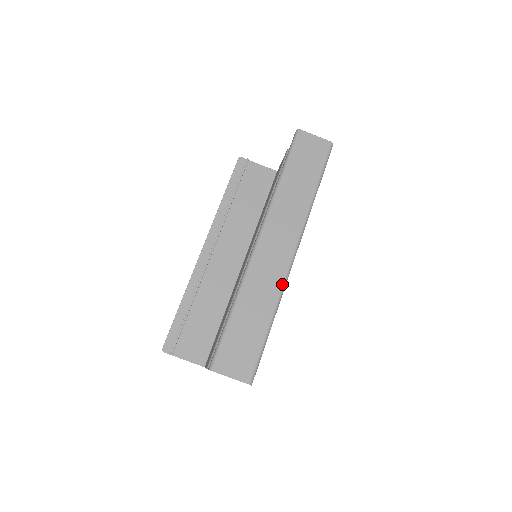
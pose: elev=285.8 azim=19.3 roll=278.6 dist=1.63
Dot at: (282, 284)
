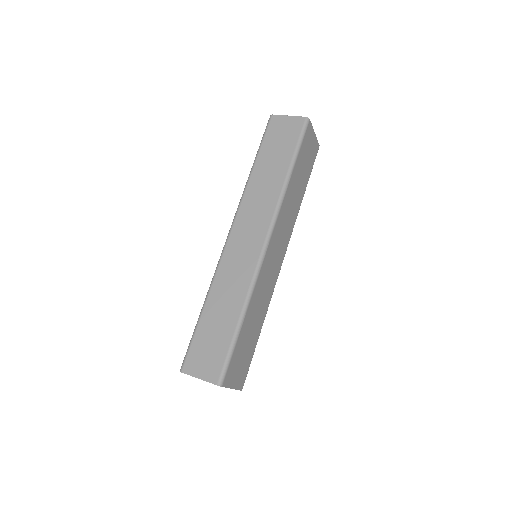
Dot at: (253, 274)
